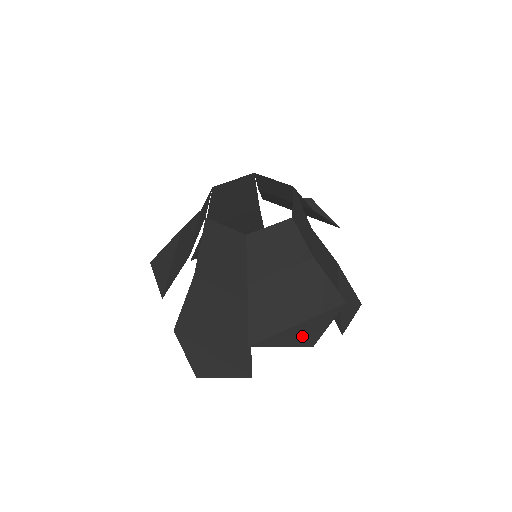
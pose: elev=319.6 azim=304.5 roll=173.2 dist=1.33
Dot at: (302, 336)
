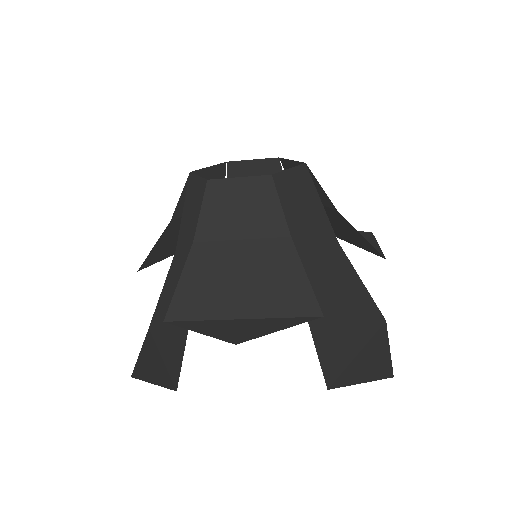
Dot at: (233, 330)
